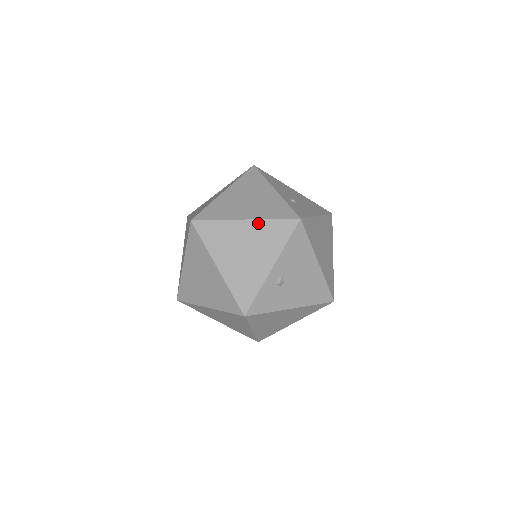
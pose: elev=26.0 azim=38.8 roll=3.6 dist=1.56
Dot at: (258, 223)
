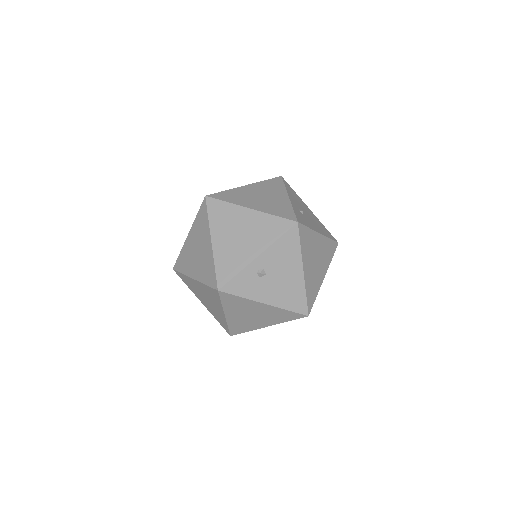
Dot at: (260, 215)
